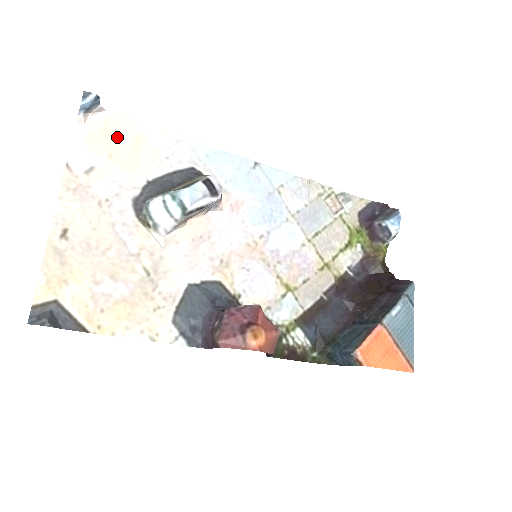
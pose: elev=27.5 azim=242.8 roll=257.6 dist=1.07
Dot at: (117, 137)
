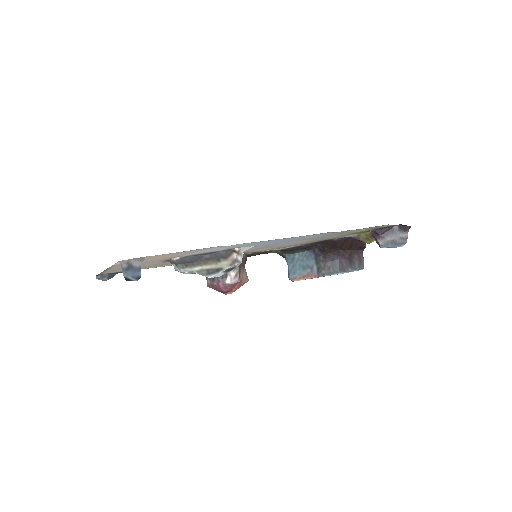
Dot at: (156, 257)
